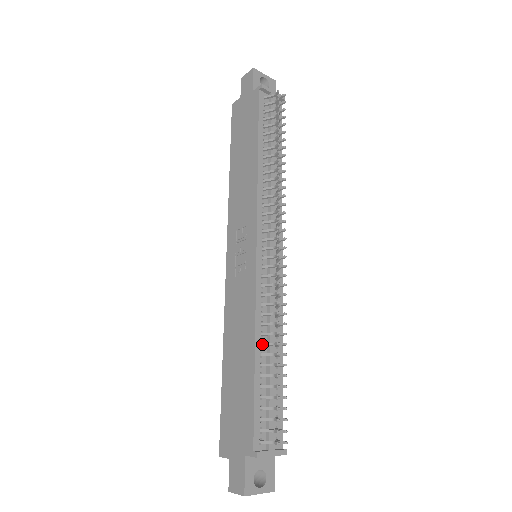
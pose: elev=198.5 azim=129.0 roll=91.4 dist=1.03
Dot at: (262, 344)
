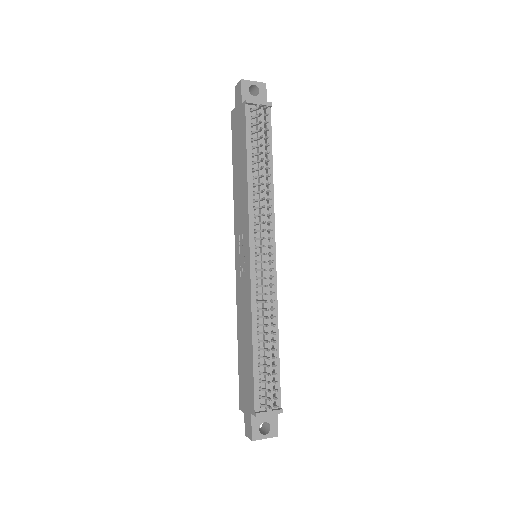
Dot at: (258, 333)
